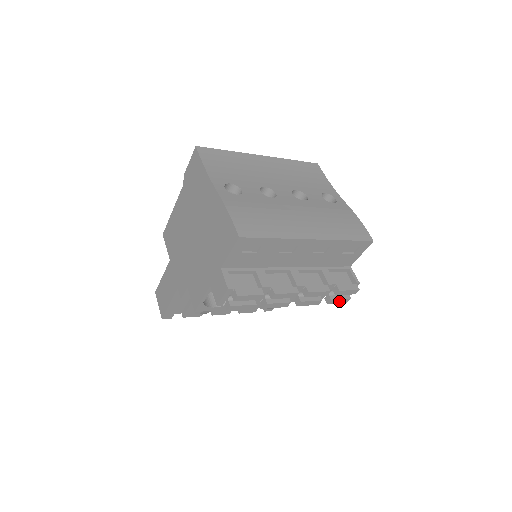
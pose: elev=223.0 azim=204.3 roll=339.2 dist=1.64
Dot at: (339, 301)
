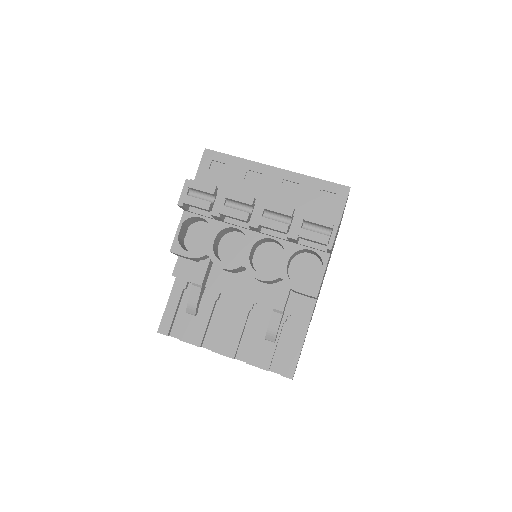
Dot at: (314, 237)
